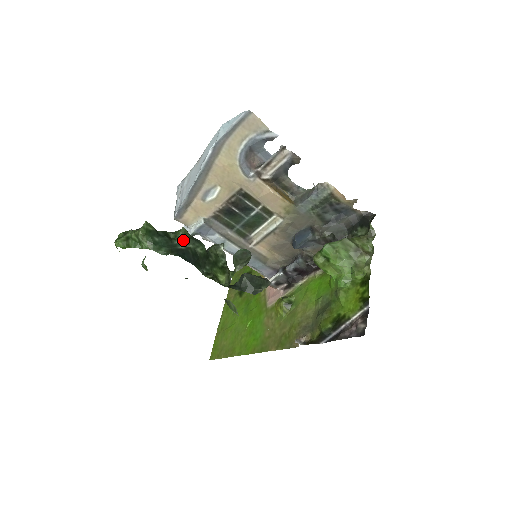
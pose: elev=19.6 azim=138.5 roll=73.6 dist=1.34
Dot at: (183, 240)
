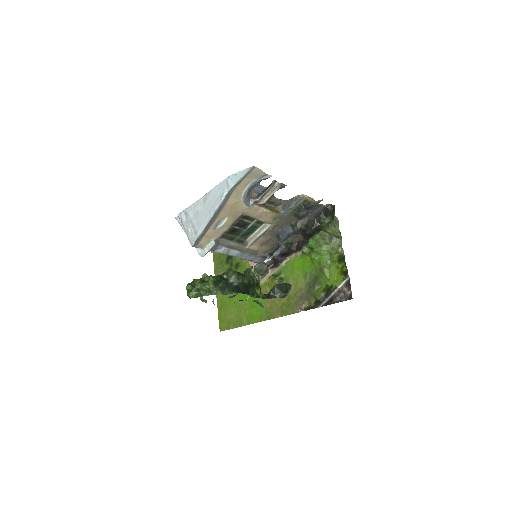
Dot at: (235, 278)
